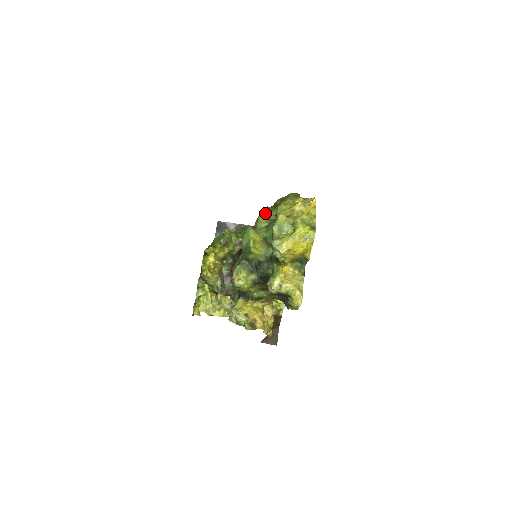
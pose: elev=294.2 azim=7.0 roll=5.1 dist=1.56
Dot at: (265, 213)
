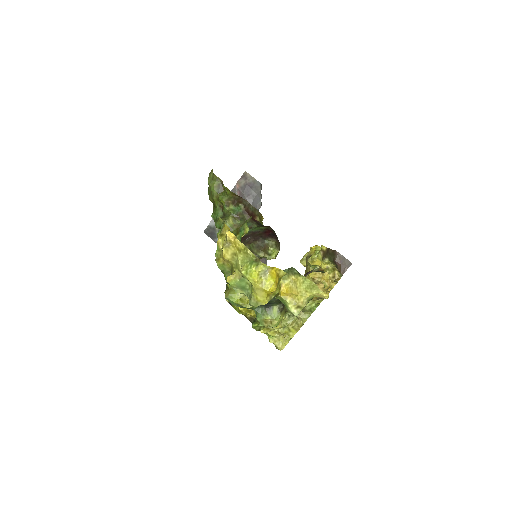
Dot at: (217, 224)
